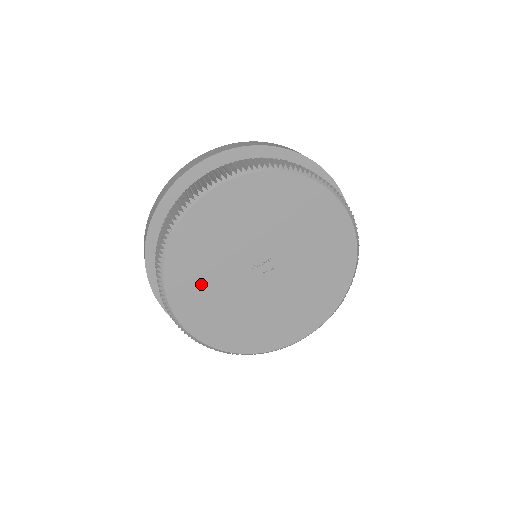
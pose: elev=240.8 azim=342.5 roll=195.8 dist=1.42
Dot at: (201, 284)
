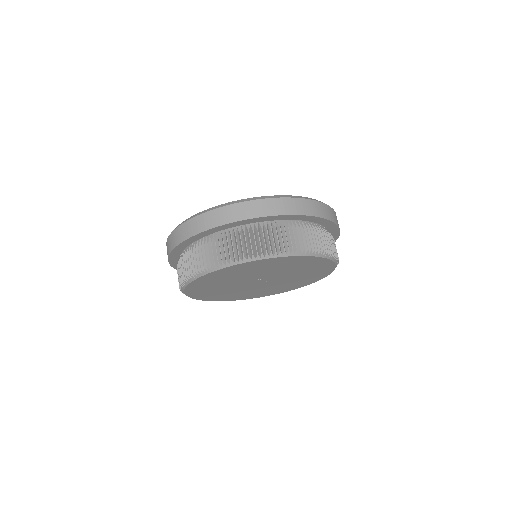
Dot at: (222, 279)
